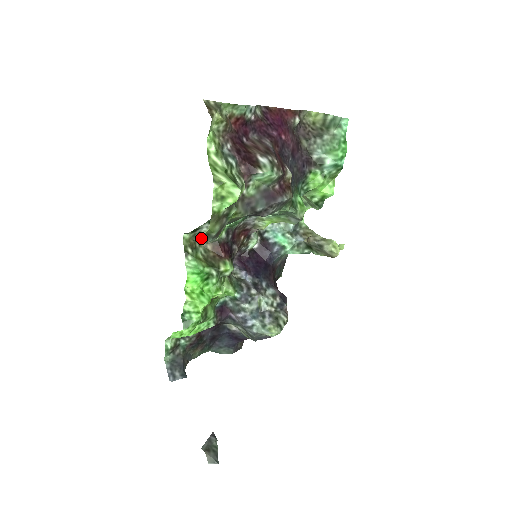
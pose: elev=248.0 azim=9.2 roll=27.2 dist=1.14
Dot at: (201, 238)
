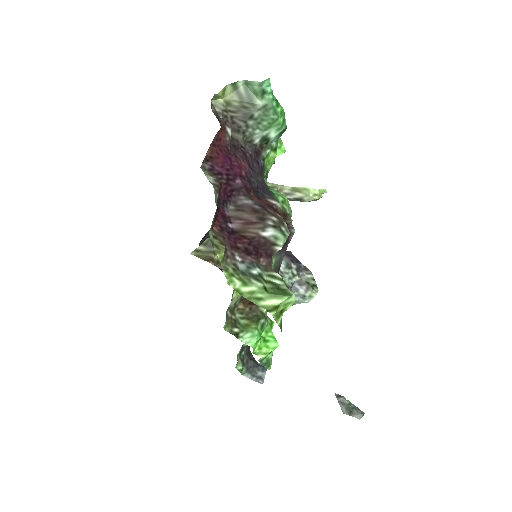
Dot at: occluded
